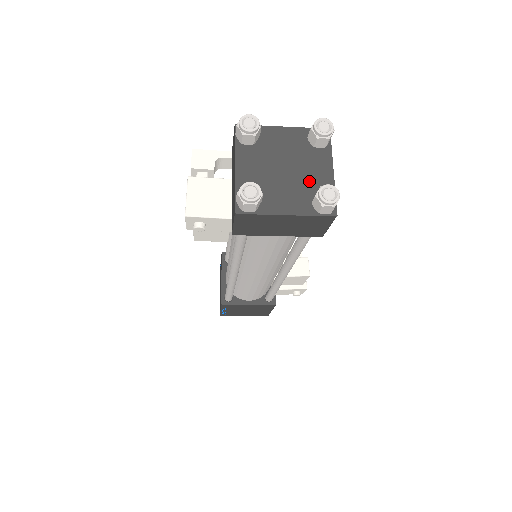
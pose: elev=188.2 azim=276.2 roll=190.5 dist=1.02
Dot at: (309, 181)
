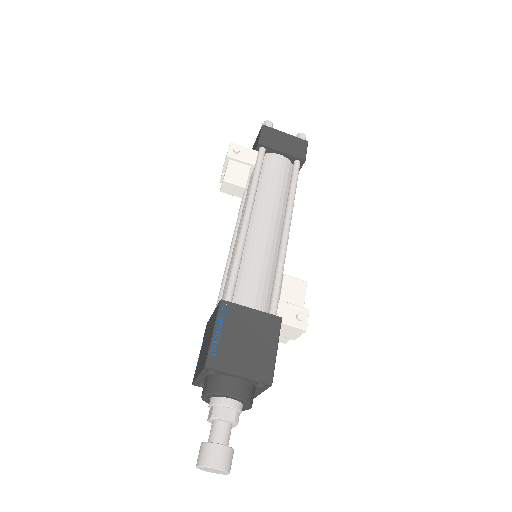
Dot at: occluded
